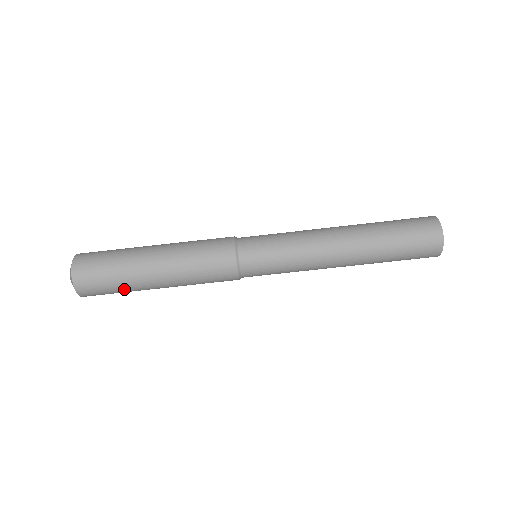
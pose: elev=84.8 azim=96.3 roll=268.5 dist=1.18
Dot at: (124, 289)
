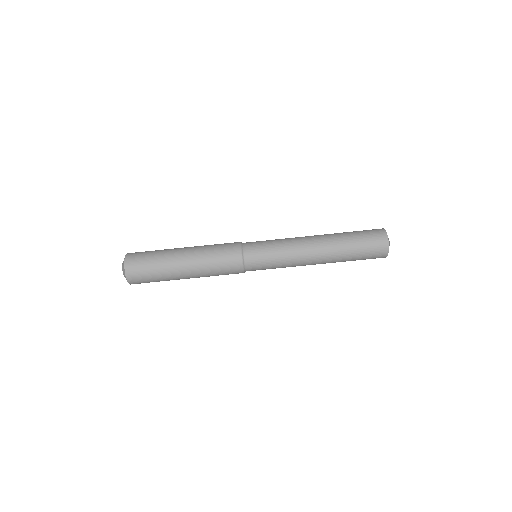
Dot at: (160, 275)
